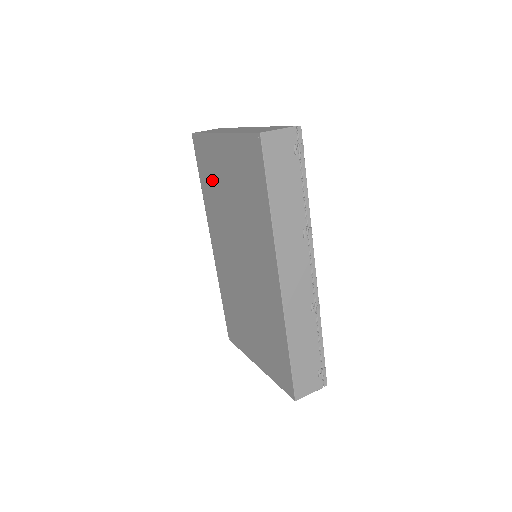
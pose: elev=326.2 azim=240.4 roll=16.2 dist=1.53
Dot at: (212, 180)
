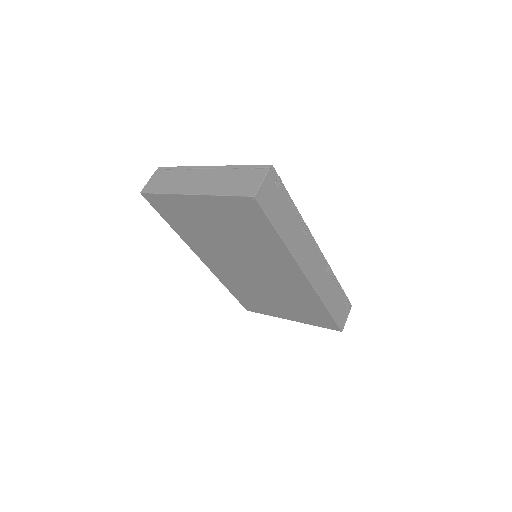
Dot at: (188, 223)
